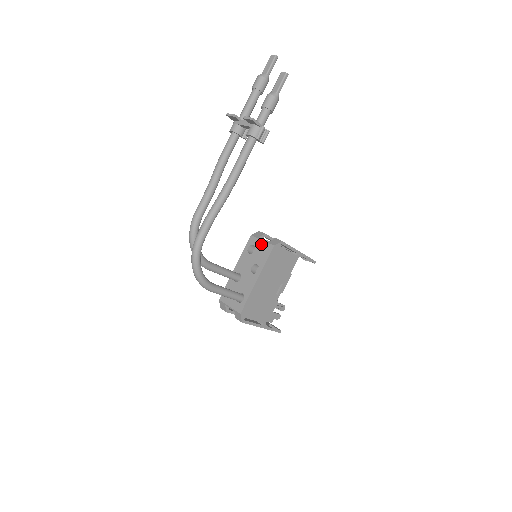
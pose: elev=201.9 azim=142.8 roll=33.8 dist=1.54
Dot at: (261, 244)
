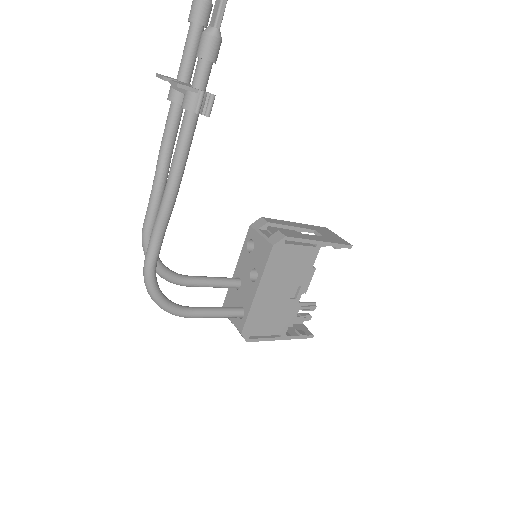
Dot at: (259, 241)
